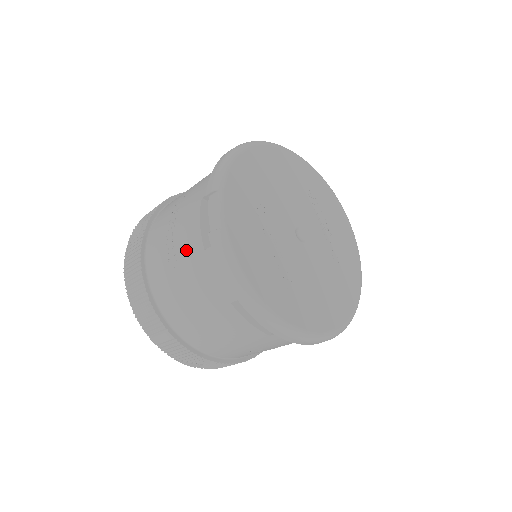
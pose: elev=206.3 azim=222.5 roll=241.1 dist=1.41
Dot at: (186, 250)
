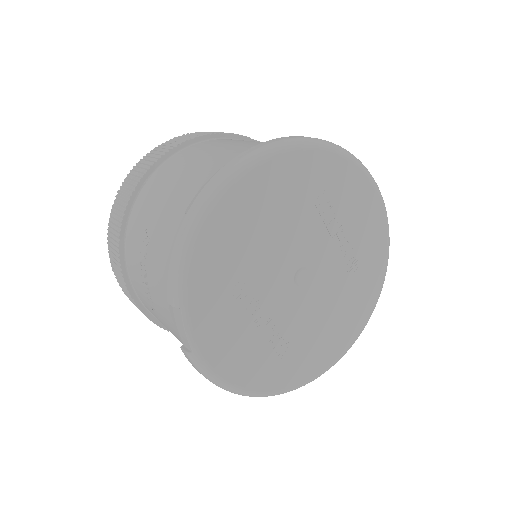
Dot at: (165, 322)
